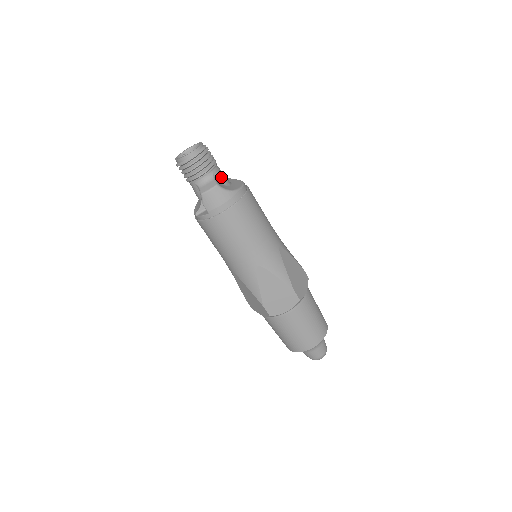
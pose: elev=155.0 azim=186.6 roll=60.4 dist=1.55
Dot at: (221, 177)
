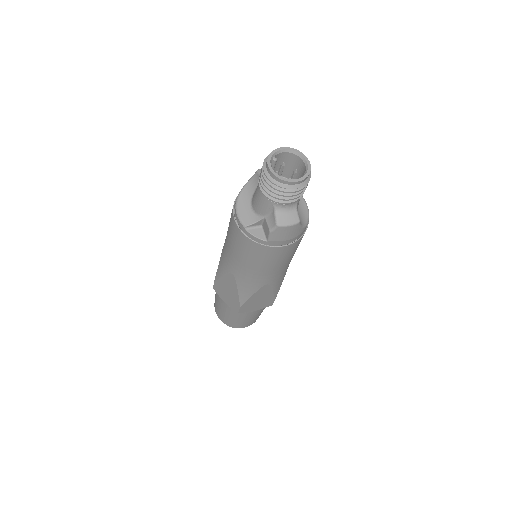
Dot at: occluded
